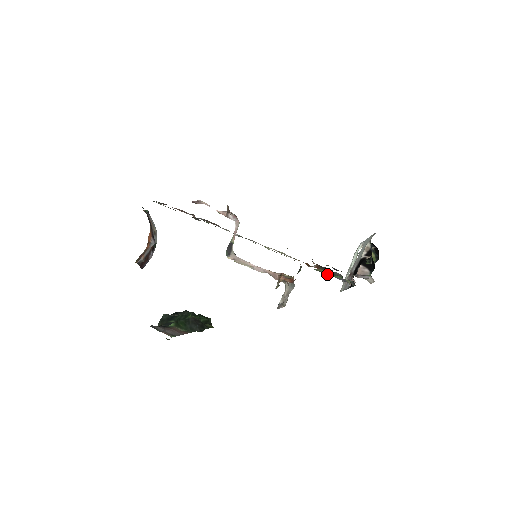
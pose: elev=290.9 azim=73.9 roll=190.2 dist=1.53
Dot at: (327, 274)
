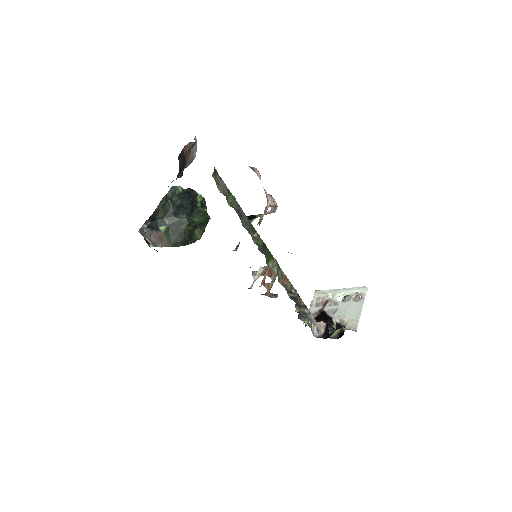
Dot at: occluded
